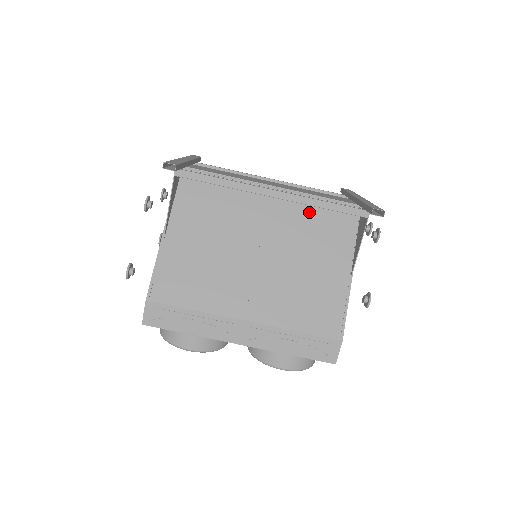
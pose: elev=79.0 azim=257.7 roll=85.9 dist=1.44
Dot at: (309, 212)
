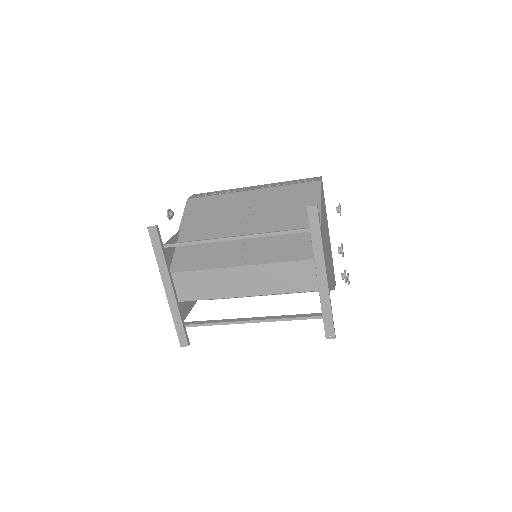
Dot at: occluded
